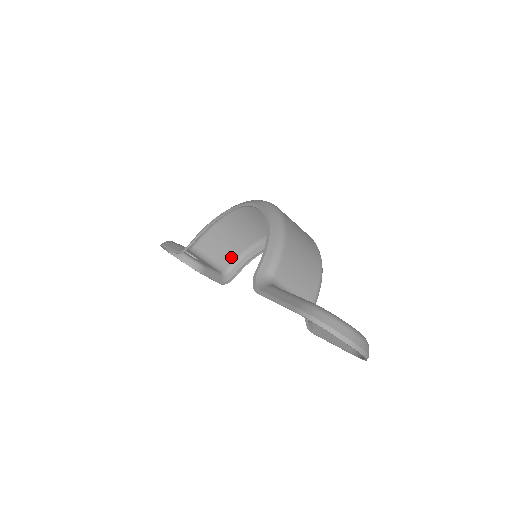
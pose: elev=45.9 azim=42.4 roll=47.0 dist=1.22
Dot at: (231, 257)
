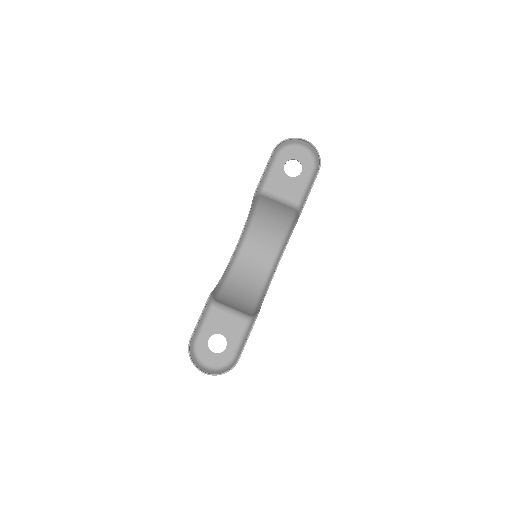
Dot at: (247, 311)
